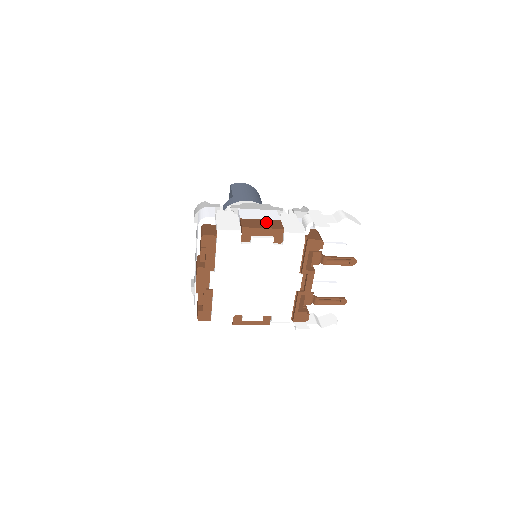
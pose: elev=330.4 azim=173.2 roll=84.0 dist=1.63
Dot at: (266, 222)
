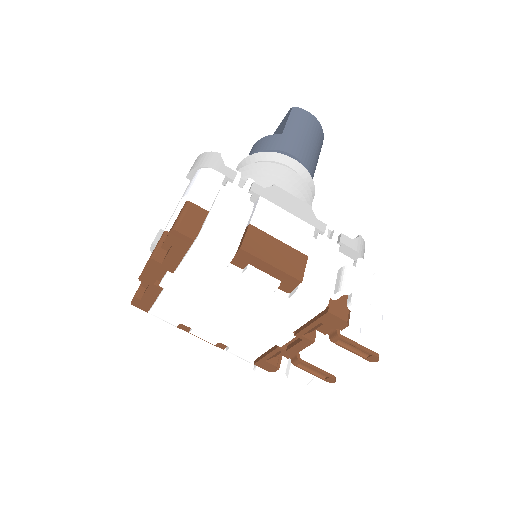
Dot at: (284, 252)
